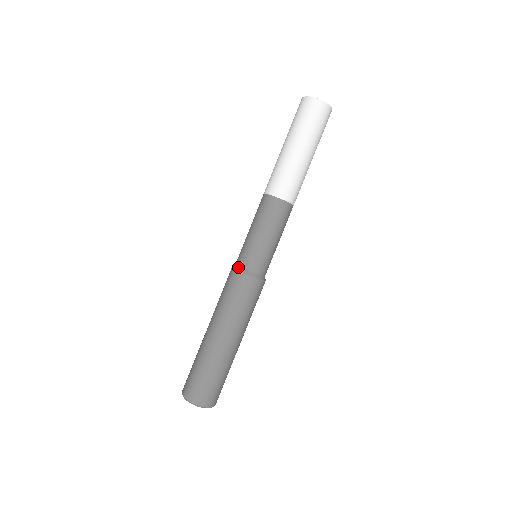
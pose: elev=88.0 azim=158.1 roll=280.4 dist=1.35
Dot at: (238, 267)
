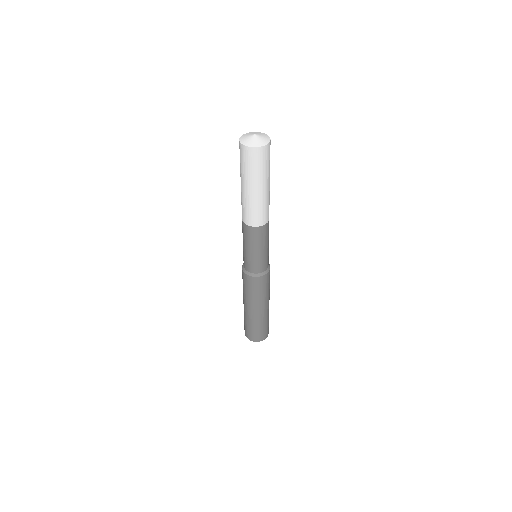
Dot at: (243, 266)
